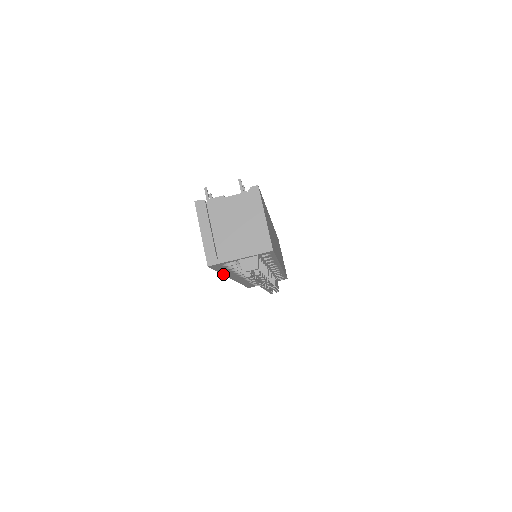
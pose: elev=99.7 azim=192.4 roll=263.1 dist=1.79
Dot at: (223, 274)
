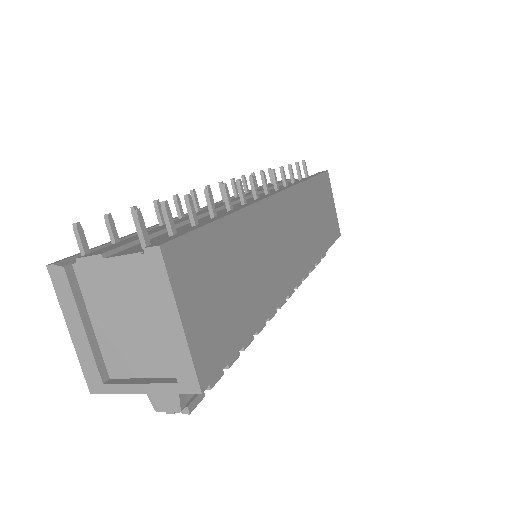
Dot at: occluded
